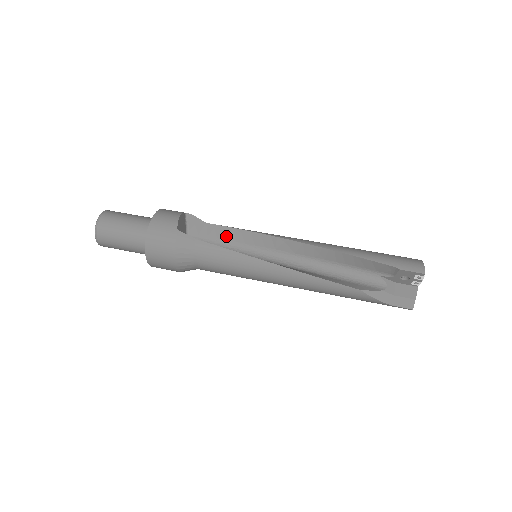
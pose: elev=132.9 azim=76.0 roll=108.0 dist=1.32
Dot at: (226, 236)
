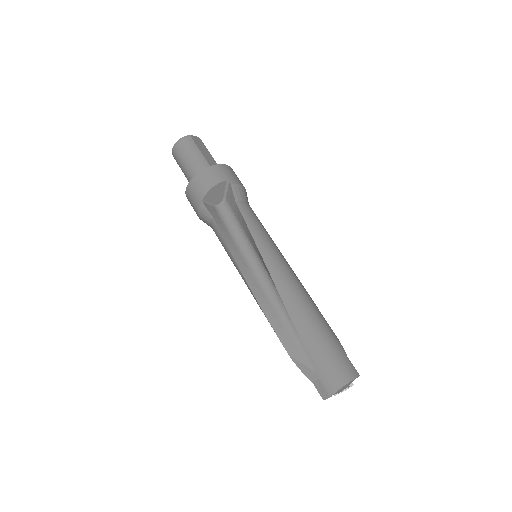
Dot at: (243, 224)
